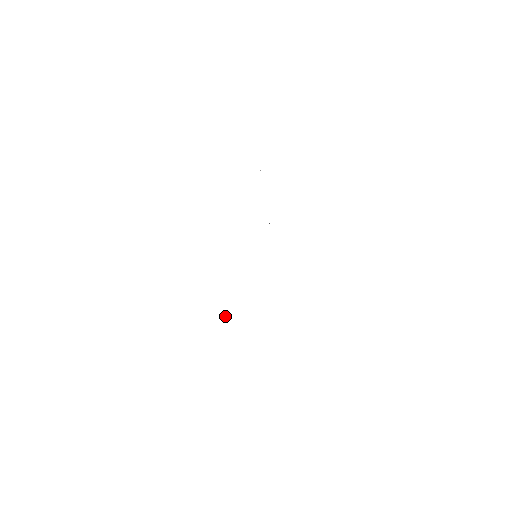
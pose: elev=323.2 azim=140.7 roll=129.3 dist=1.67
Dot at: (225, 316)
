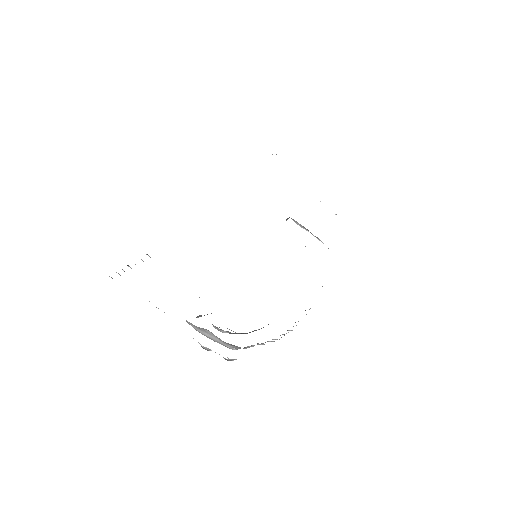
Dot at: (198, 316)
